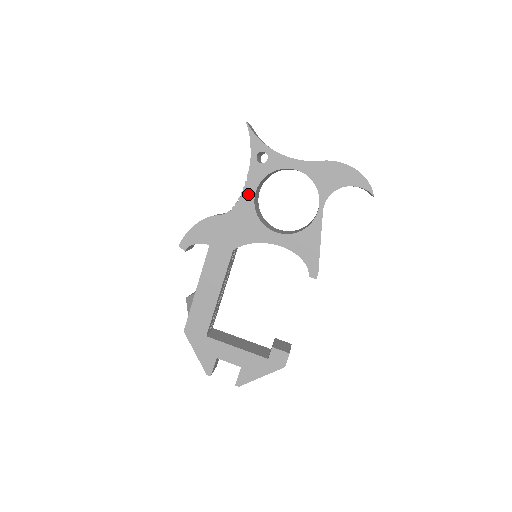
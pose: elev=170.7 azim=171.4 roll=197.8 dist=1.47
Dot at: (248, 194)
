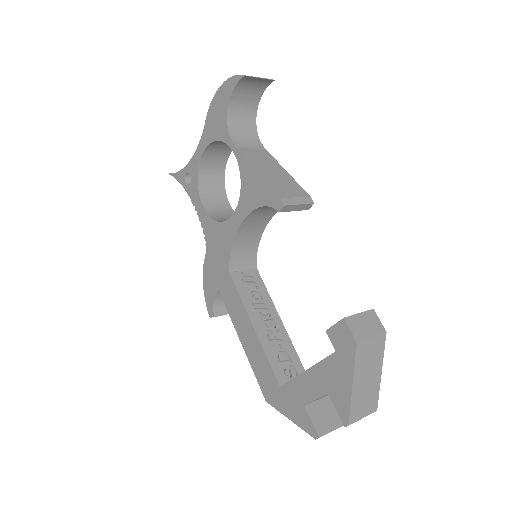
Dot at: (202, 215)
